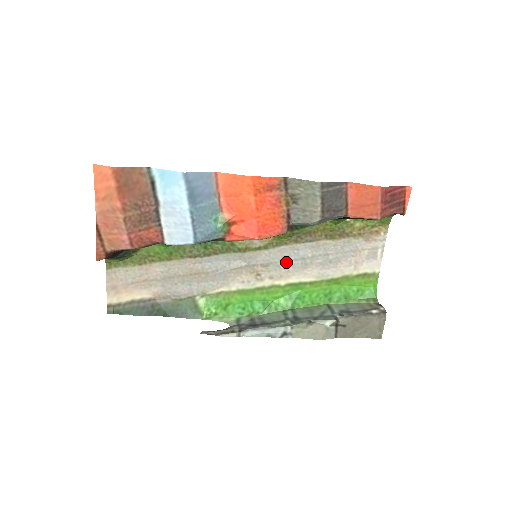
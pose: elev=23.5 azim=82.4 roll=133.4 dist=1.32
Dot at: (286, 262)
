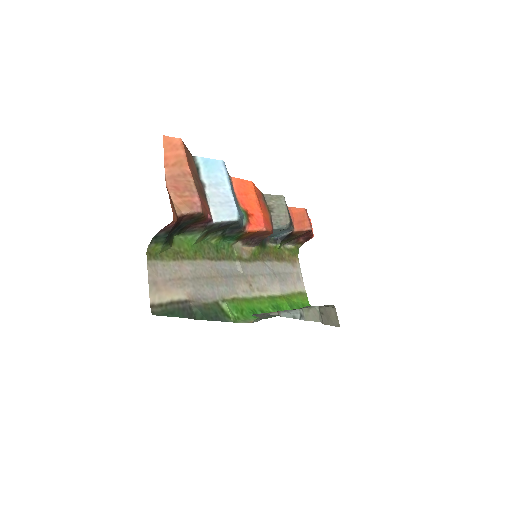
Dot at: (262, 276)
